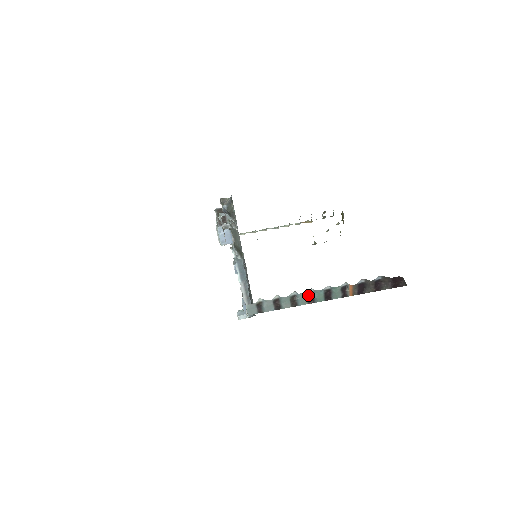
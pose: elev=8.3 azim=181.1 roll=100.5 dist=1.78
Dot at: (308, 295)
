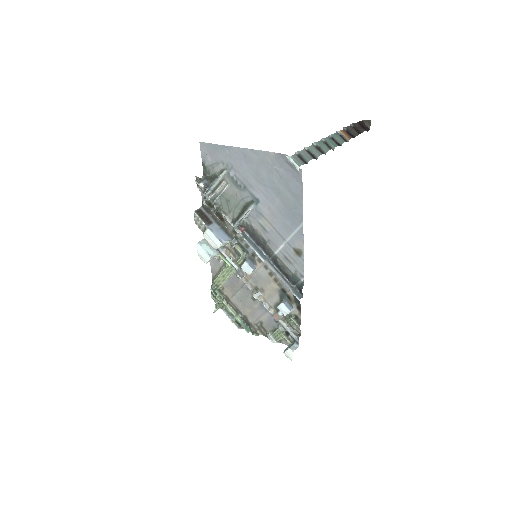
Dot at: (324, 143)
